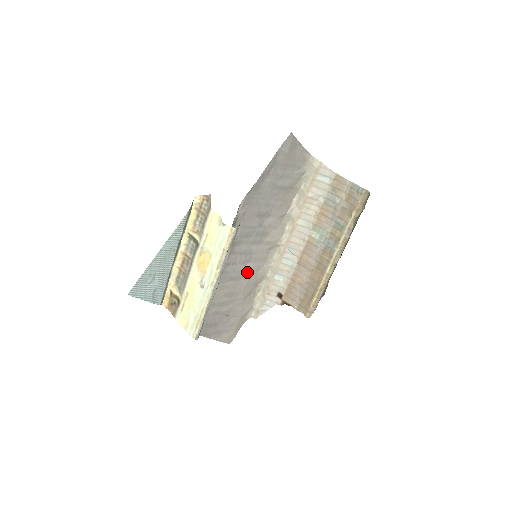
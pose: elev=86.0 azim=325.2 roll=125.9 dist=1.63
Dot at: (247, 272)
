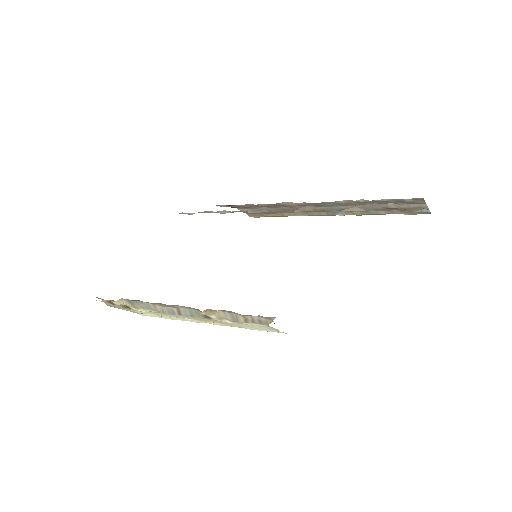
Dot at: occluded
